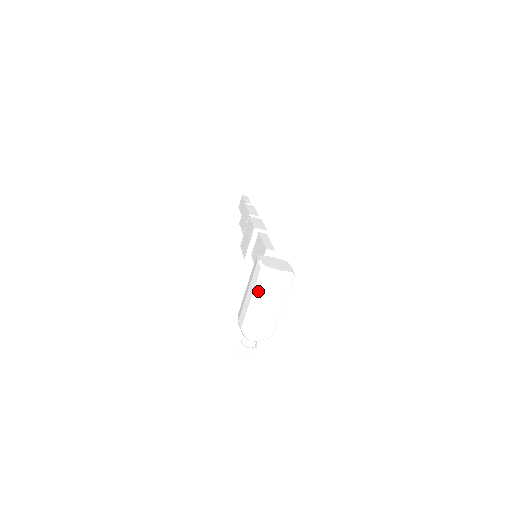
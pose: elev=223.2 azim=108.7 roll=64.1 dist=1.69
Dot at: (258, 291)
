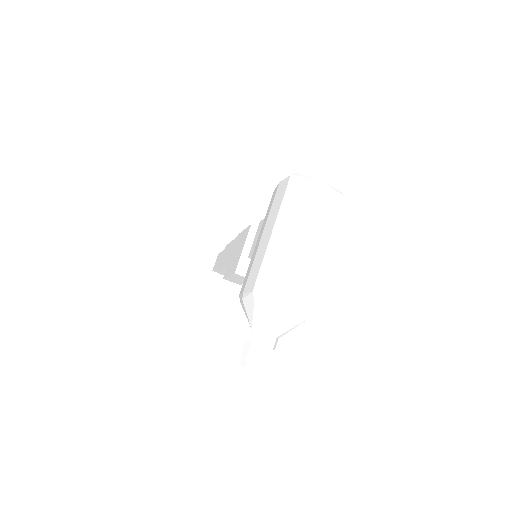
Dot at: (286, 214)
